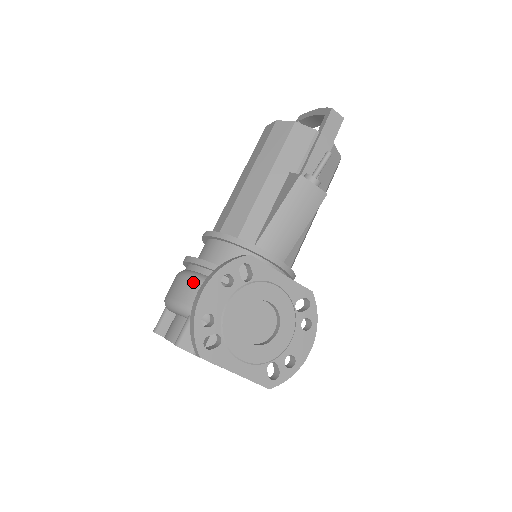
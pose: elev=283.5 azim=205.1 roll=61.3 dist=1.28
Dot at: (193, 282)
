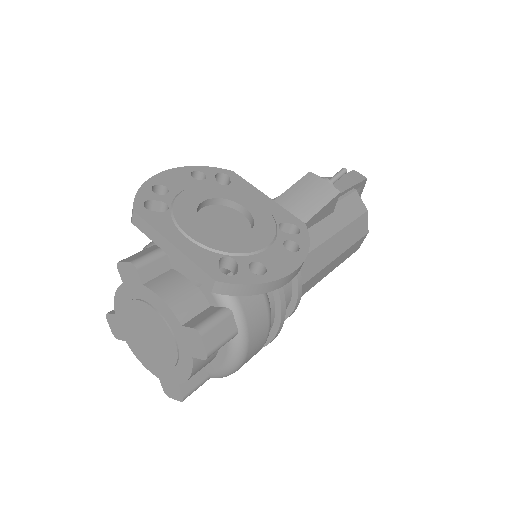
Dot at: occluded
